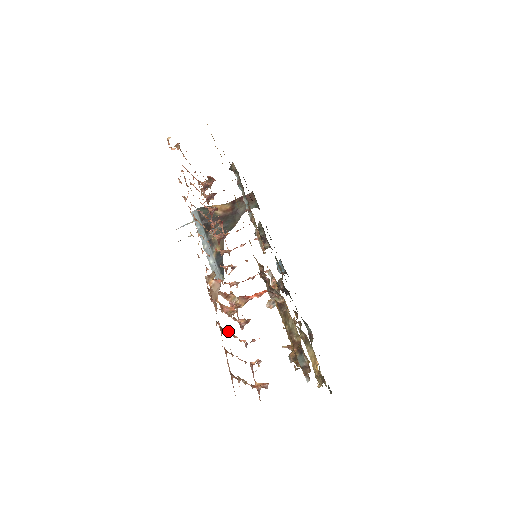
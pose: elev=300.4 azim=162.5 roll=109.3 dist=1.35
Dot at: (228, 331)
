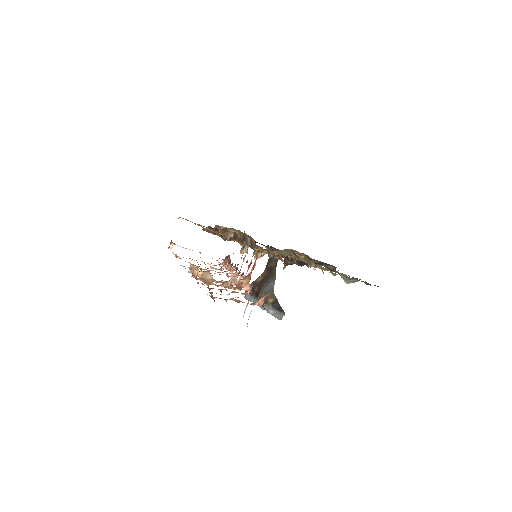
Dot at: (221, 289)
